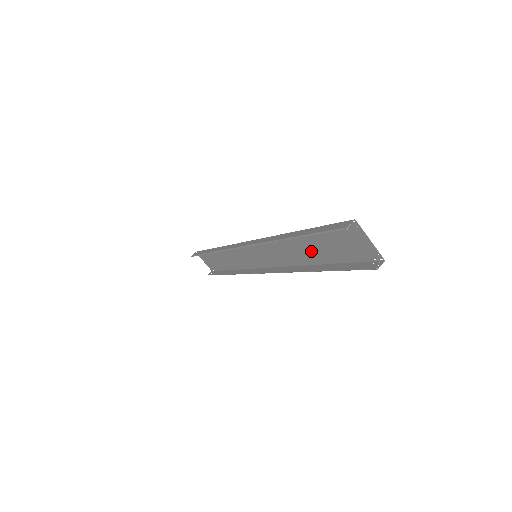
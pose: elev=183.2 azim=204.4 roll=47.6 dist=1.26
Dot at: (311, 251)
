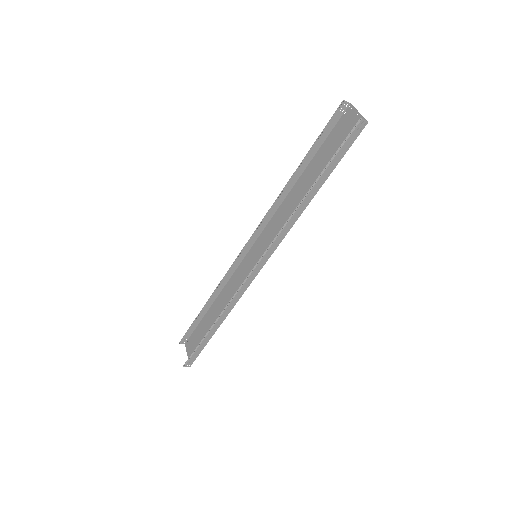
Dot at: (311, 184)
